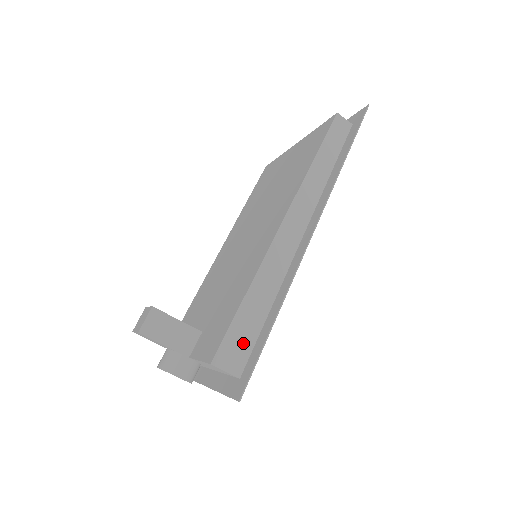
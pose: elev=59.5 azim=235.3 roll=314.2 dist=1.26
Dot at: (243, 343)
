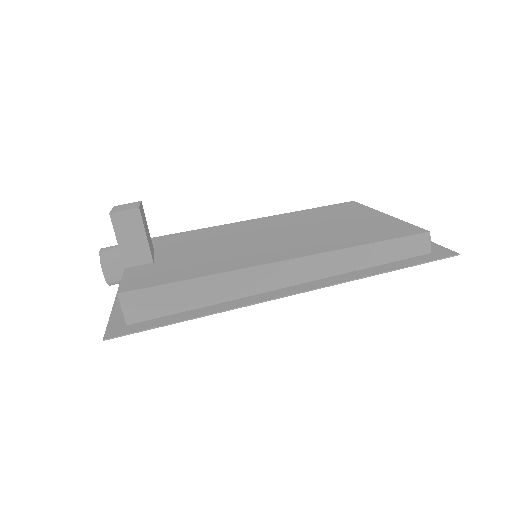
Dot at: (156, 306)
